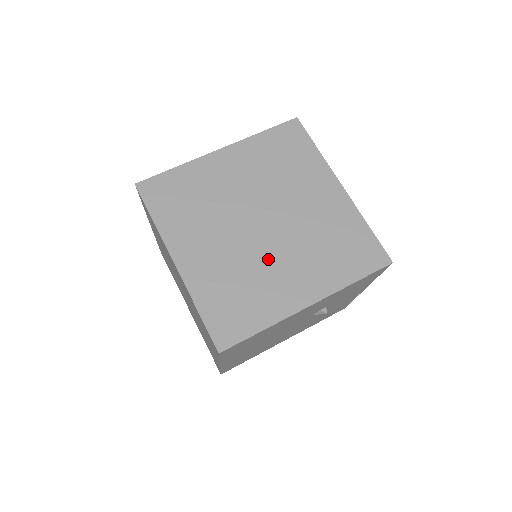
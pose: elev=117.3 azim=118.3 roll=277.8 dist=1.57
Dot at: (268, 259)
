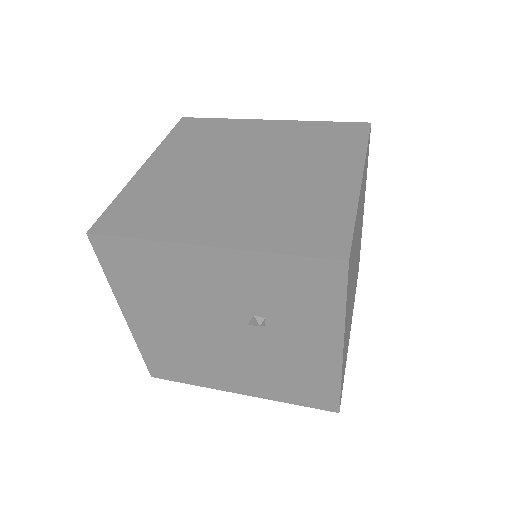
Dot at: (216, 195)
